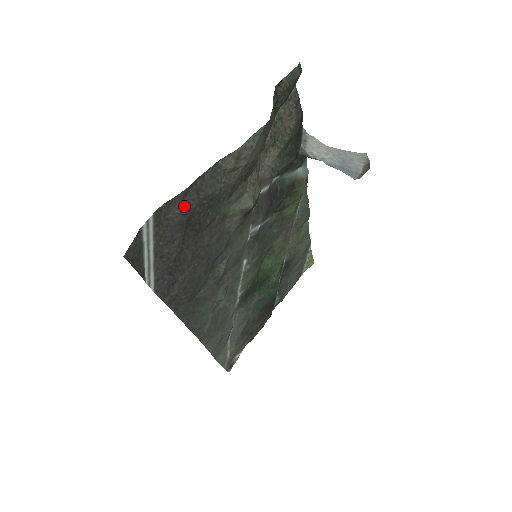
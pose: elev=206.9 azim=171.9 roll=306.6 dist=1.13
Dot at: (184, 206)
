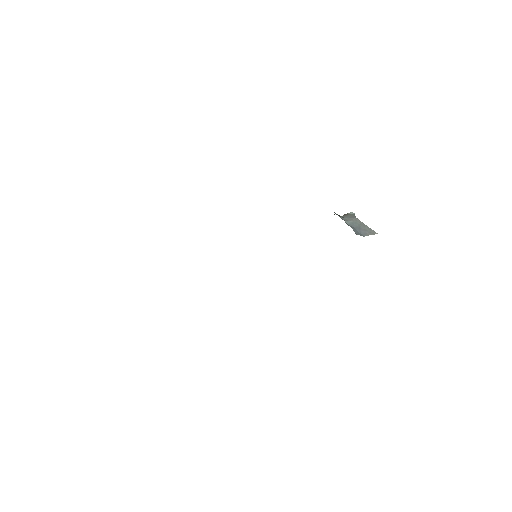
Dot at: occluded
